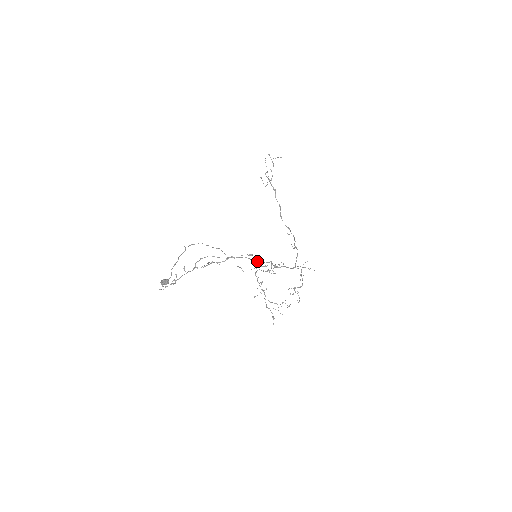
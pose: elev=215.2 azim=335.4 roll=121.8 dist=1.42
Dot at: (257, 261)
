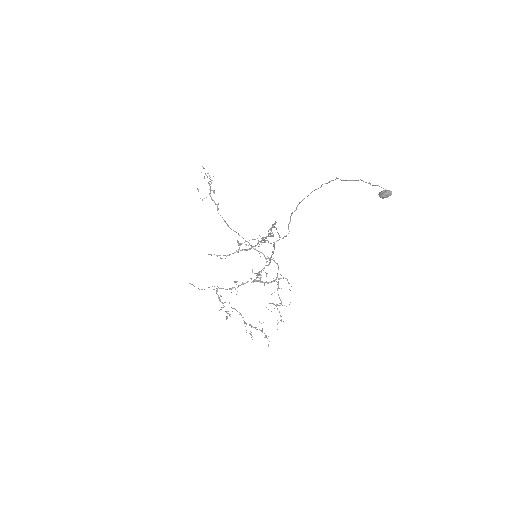
Dot at: (270, 257)
